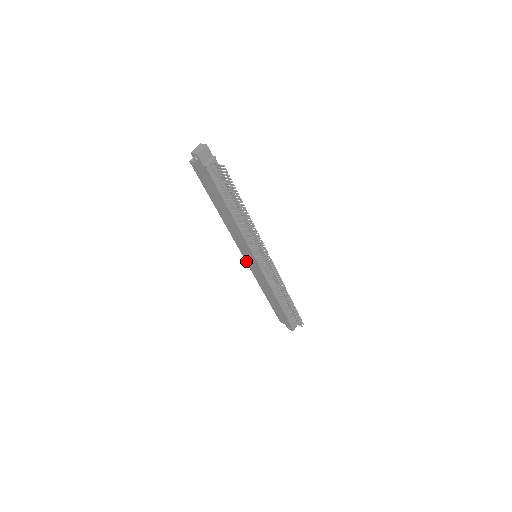
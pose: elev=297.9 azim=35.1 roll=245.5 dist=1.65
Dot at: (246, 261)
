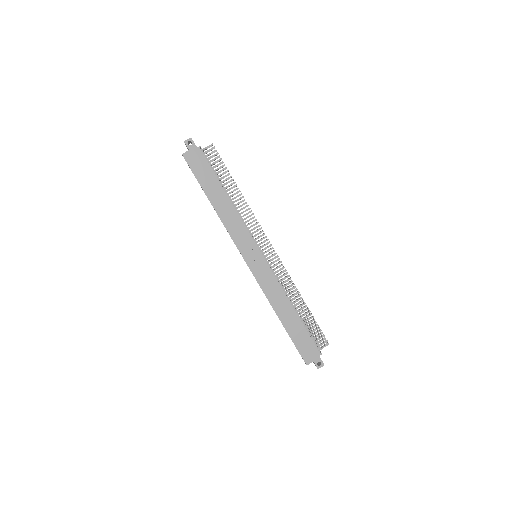
Dot at: (249, 268)
